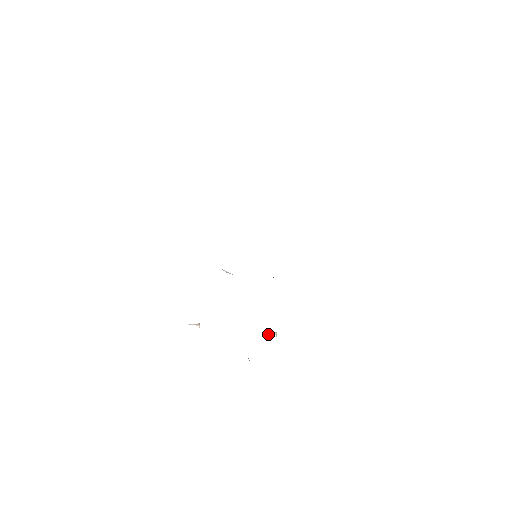
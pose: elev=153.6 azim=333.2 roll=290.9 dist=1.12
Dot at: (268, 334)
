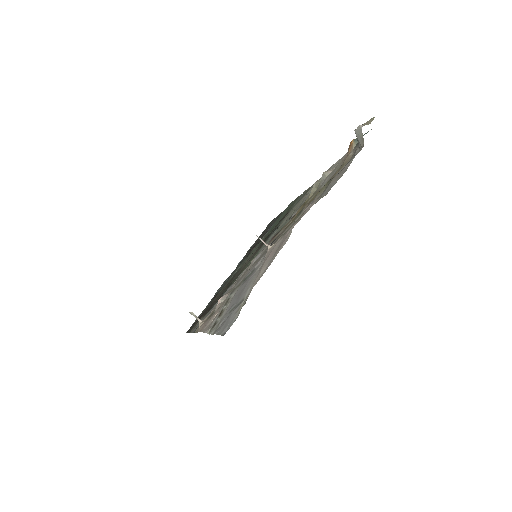
Dot at: (193, 315)
